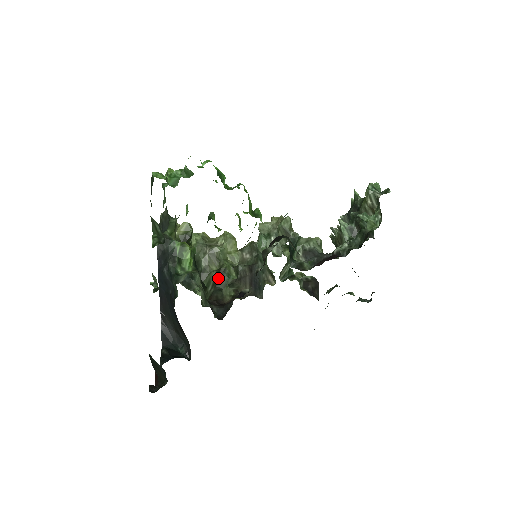
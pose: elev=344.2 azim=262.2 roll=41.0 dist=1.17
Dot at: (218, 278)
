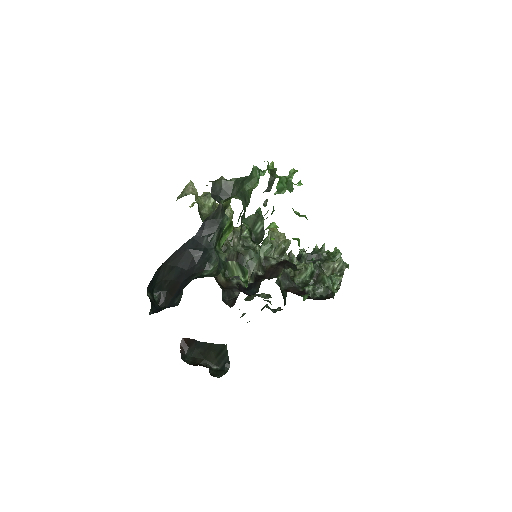
Dot at: occluded
